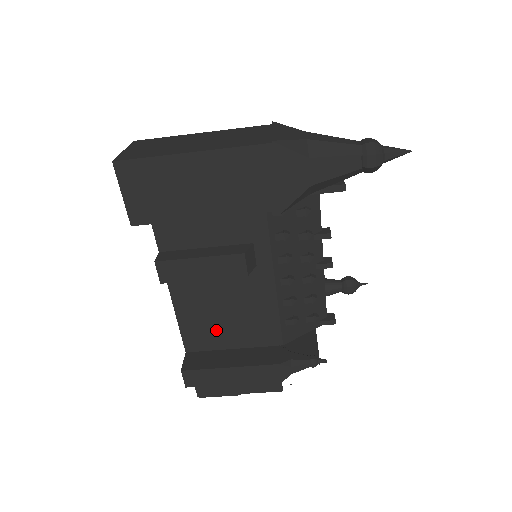
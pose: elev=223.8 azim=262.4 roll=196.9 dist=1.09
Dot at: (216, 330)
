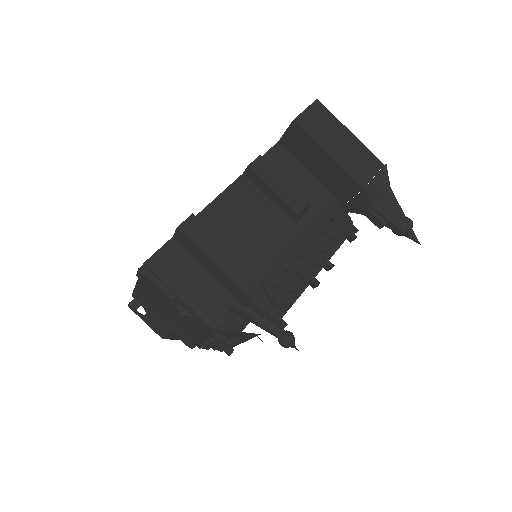
Dot at: (227, 232)
